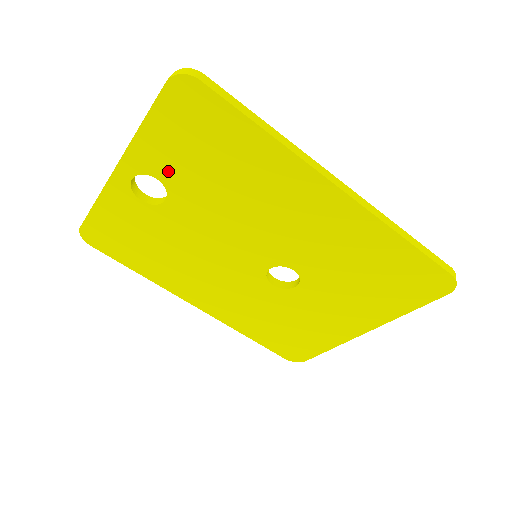
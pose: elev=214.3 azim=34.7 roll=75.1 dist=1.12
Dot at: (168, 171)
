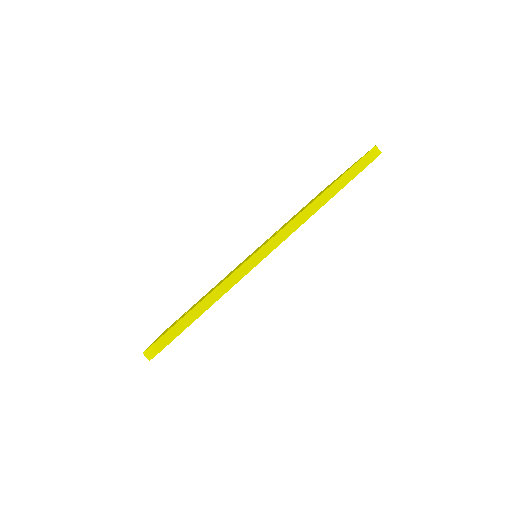
Dot at: occluded
